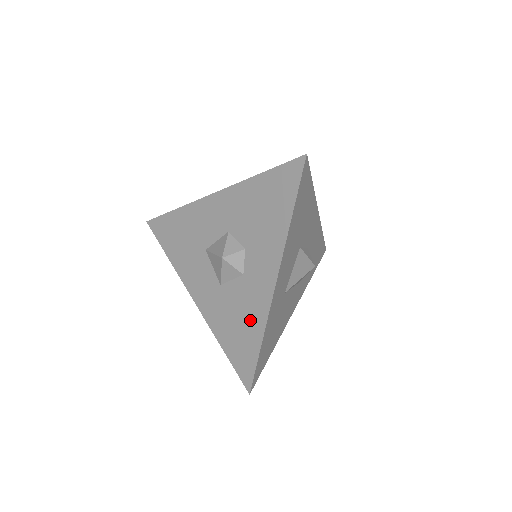
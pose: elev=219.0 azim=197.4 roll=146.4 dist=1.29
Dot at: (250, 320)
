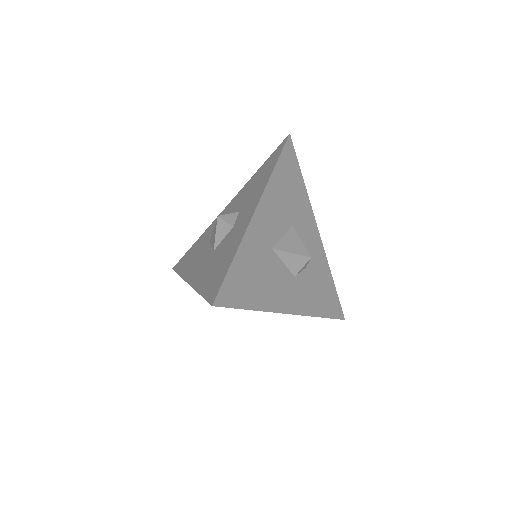
Dot at: (230, 249)
